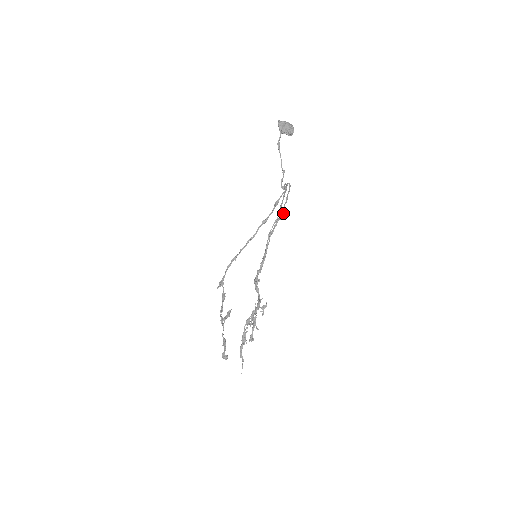
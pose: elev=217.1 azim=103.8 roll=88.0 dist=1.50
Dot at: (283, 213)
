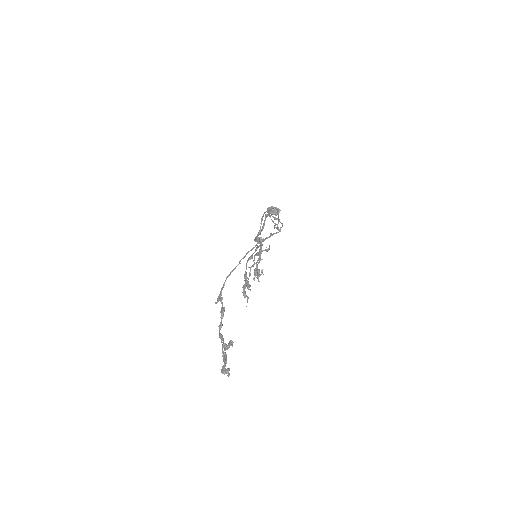
Dot at: (278, 220)
